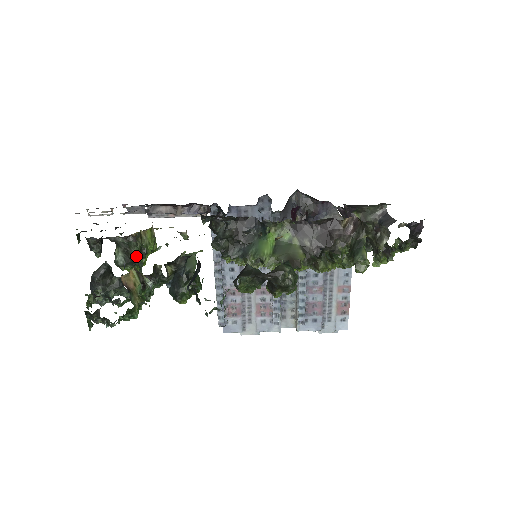
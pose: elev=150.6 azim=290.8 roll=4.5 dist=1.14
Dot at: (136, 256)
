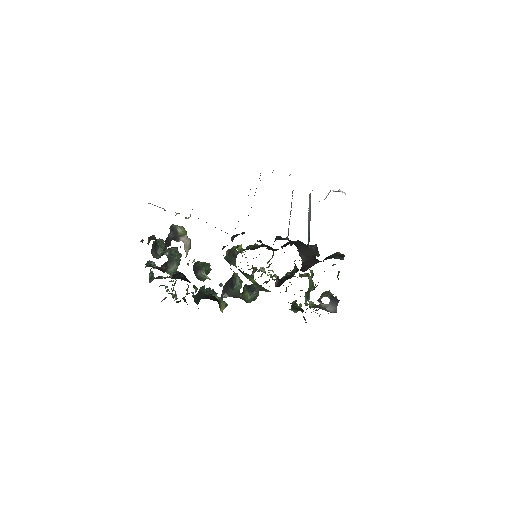
Dot at: occluded
